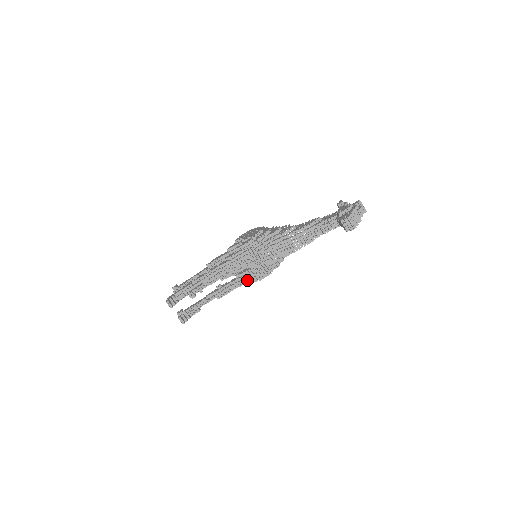
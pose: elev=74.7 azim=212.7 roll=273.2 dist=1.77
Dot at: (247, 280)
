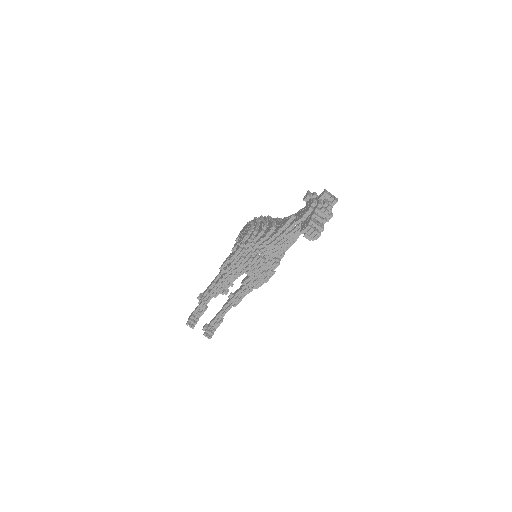
Dot at: (252, 286)
